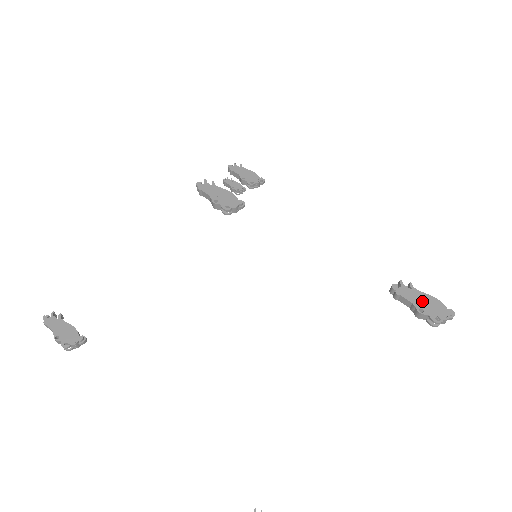
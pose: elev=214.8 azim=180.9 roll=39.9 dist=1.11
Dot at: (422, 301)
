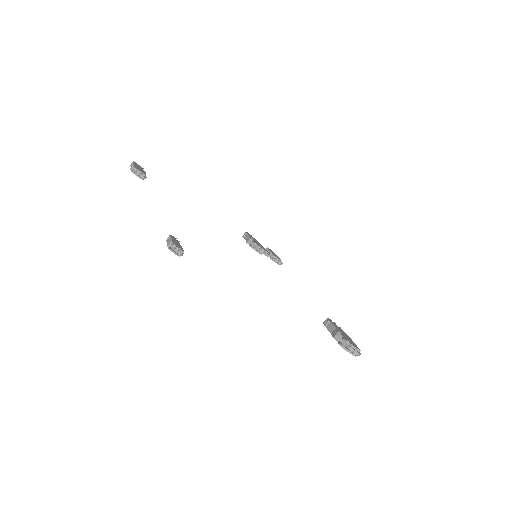
Dot at: (343, 333)
